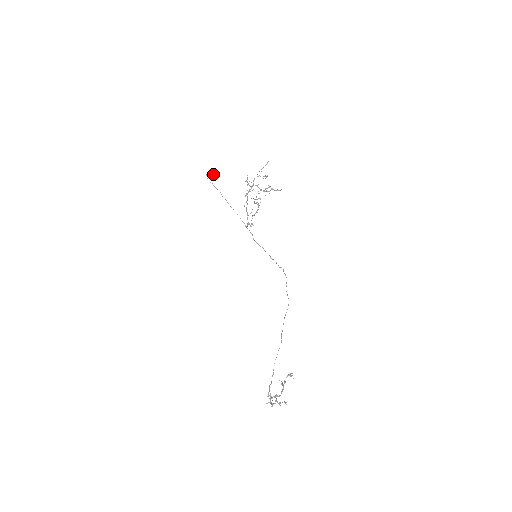
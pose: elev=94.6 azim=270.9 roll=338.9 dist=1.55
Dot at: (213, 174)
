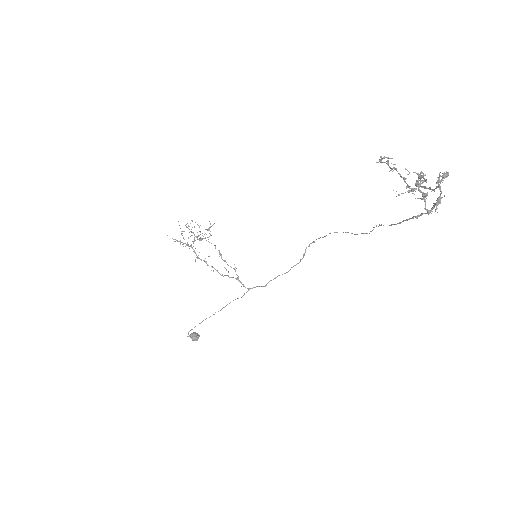
Dot at: (197, 334)
